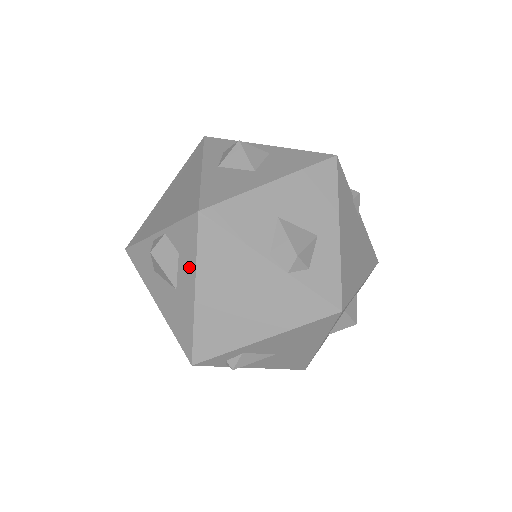
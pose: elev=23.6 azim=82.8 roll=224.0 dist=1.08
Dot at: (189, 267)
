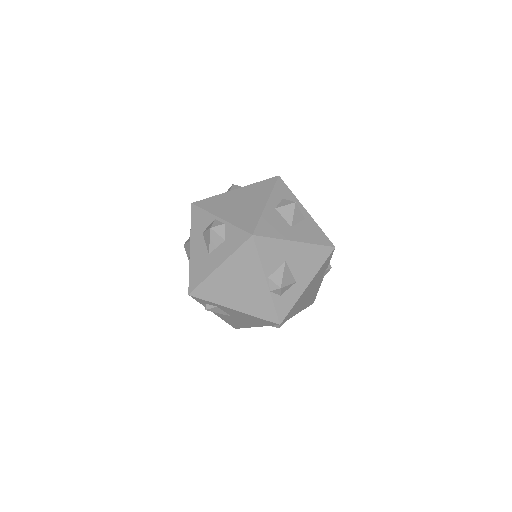
Dot at: (226, 252)
